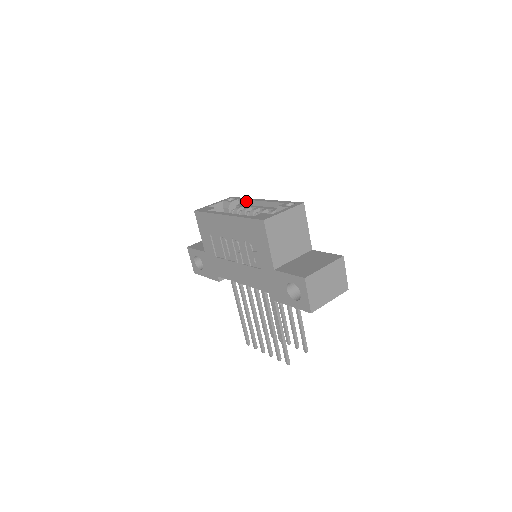
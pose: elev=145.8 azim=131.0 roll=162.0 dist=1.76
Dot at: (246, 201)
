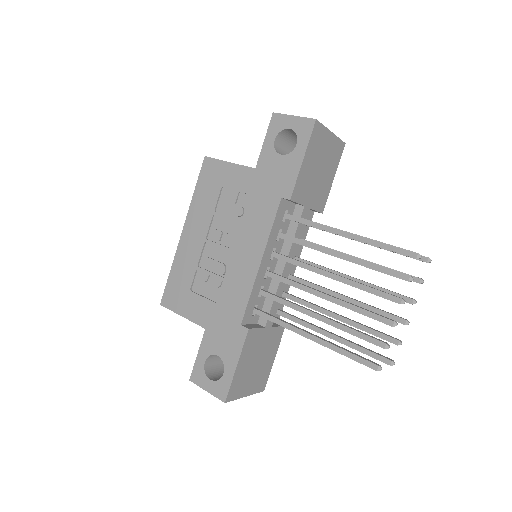
Dot at: occluded
